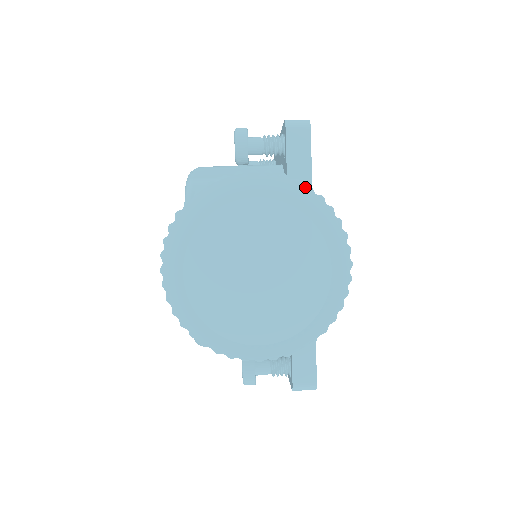
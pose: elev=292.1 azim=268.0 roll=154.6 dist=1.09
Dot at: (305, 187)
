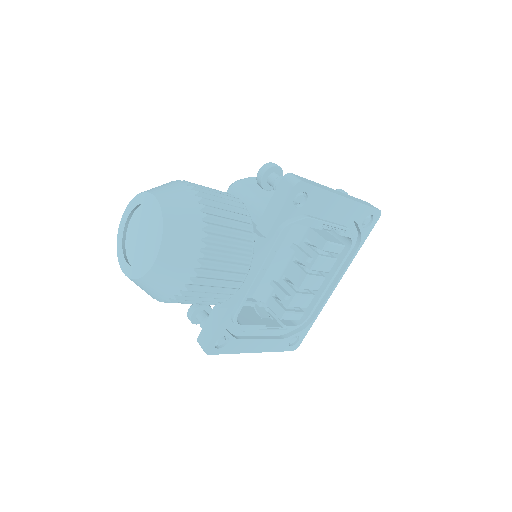
Dot at: (199, 212)
